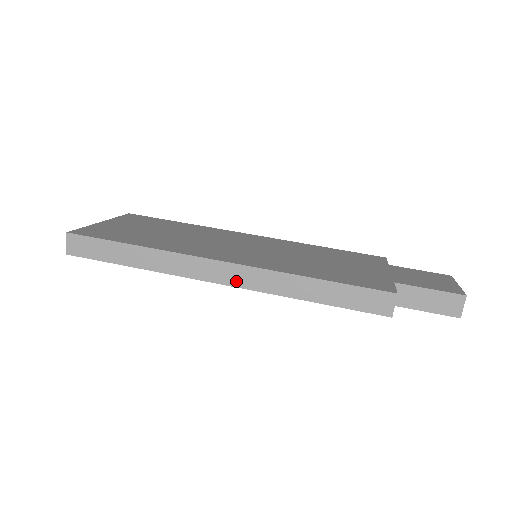
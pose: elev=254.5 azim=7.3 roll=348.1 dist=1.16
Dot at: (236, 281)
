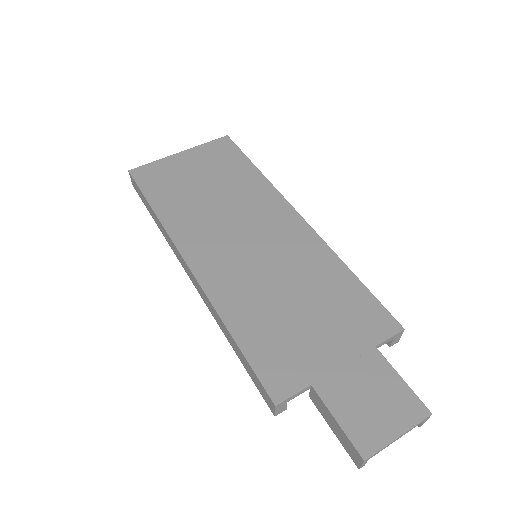
Dot at: (196, 286)
